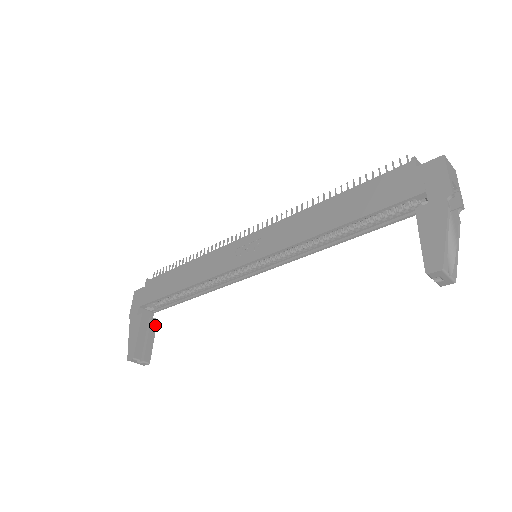
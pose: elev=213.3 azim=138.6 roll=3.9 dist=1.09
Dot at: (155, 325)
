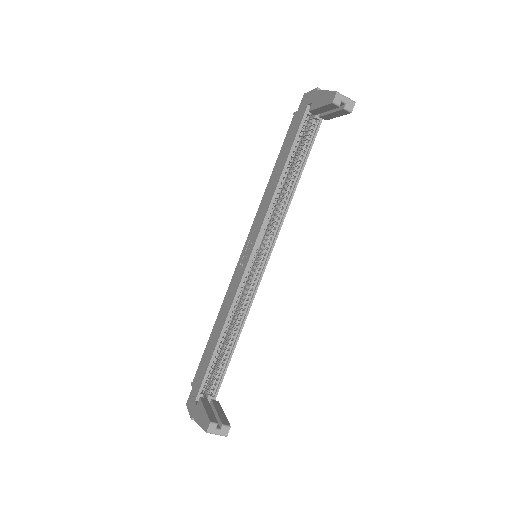
Dot at: (218, 404)
